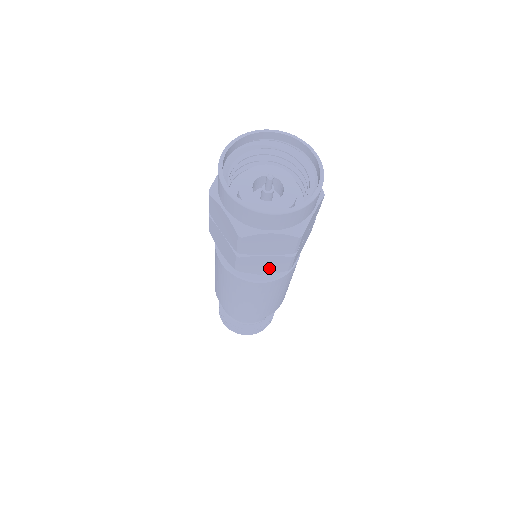
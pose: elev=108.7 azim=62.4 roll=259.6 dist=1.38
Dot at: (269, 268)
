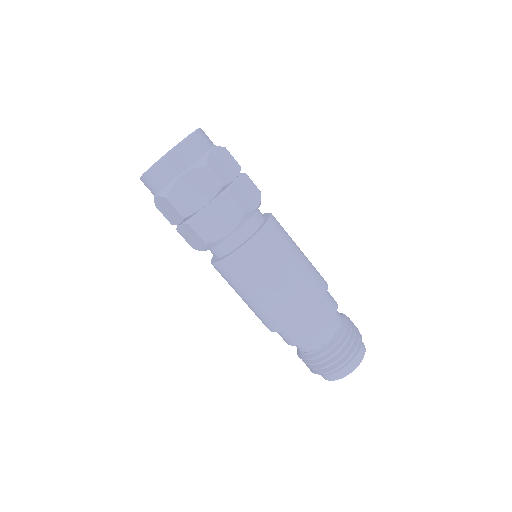
Dot at: (197, 242)
